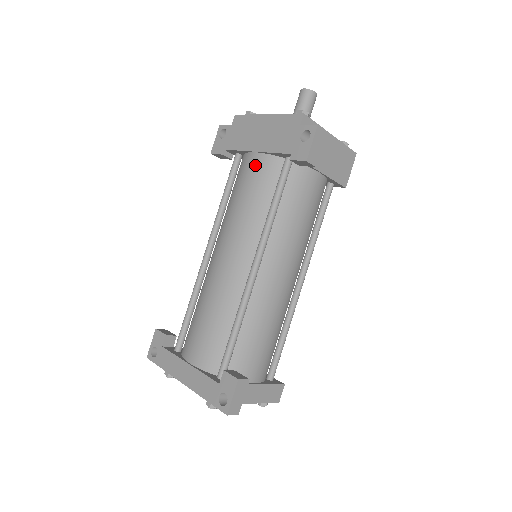
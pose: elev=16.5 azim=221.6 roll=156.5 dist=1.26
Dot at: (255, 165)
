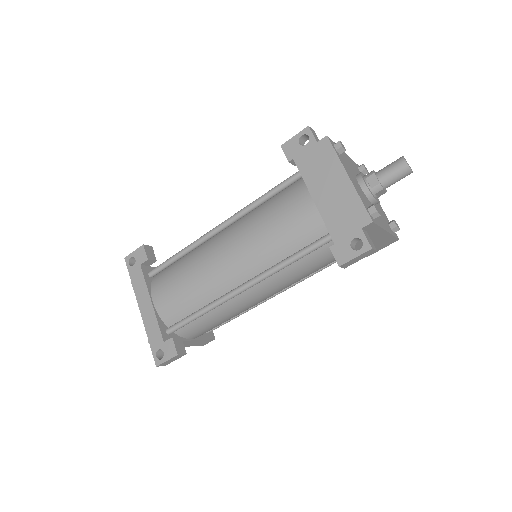
Dot at: (304, 211)
